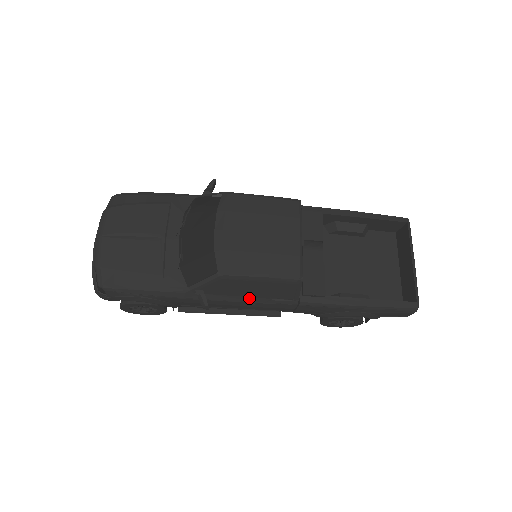
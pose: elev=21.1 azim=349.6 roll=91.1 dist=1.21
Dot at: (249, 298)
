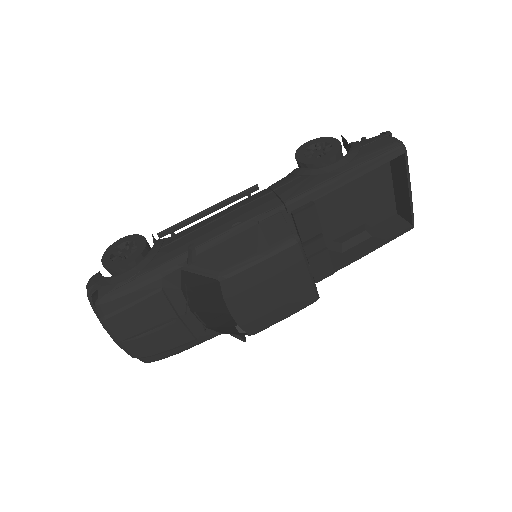
Dot at: occluded
